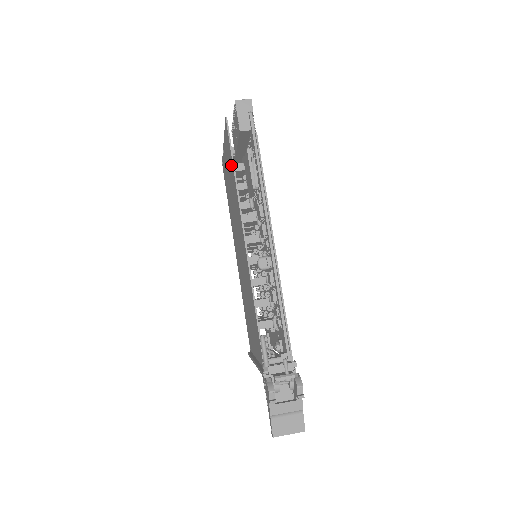
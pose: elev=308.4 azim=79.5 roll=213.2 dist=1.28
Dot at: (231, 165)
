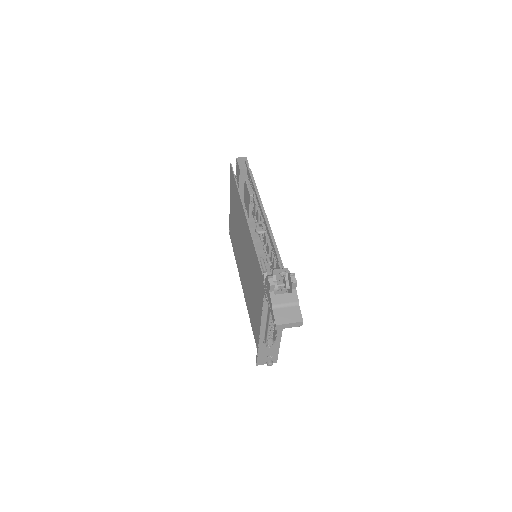
Dot at: (235, 189)
